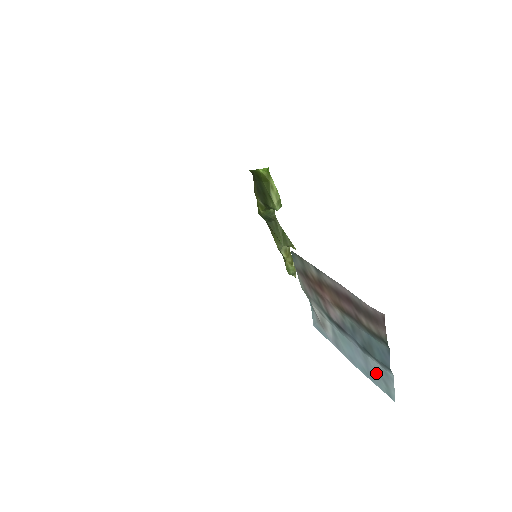
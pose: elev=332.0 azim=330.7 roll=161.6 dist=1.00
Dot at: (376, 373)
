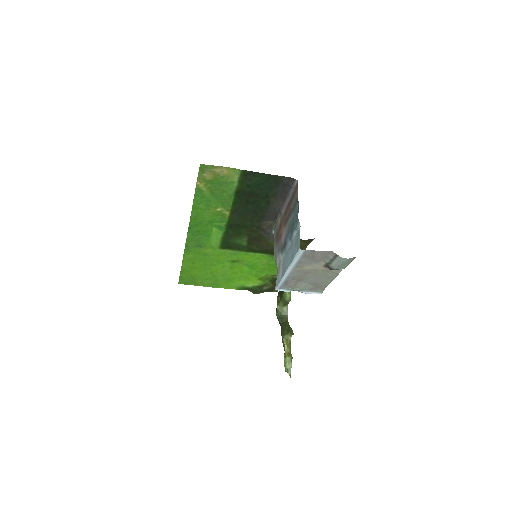
Dot at: (295, 245)
